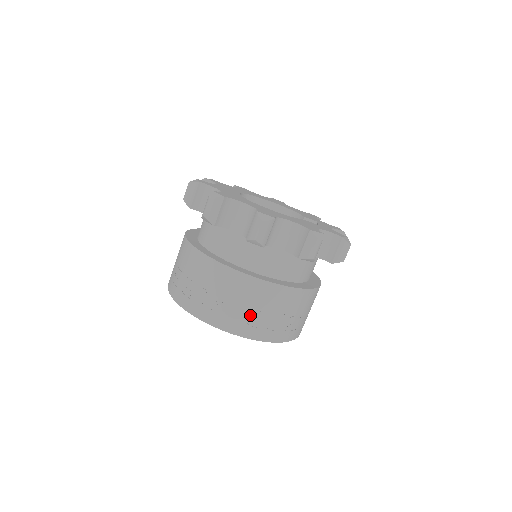
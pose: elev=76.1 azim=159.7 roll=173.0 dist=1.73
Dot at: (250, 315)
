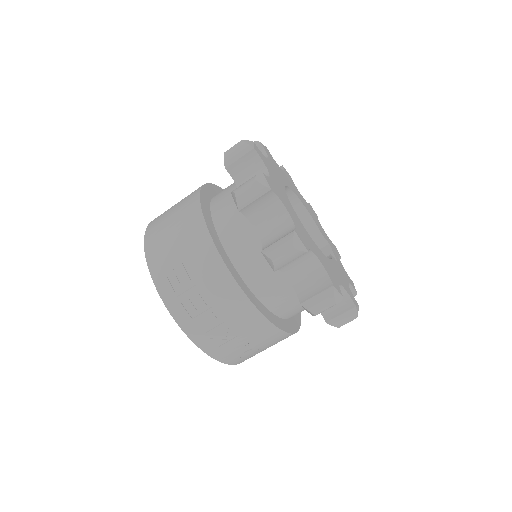
Dot at: (247, 351)
